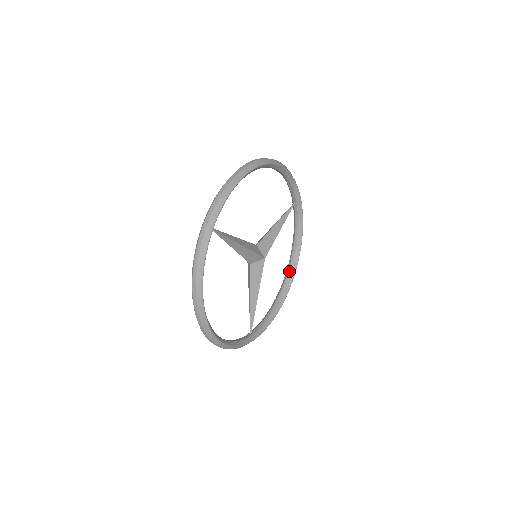
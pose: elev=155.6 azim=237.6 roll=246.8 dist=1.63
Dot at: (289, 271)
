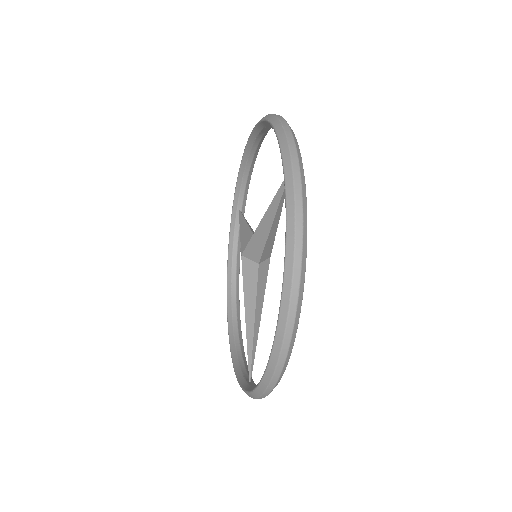
Dot at: (234, 304)
